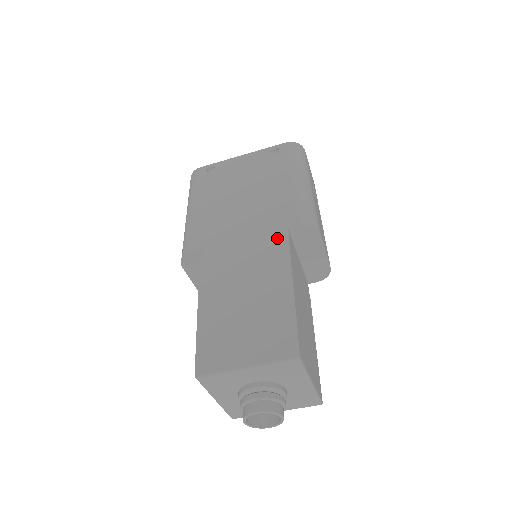
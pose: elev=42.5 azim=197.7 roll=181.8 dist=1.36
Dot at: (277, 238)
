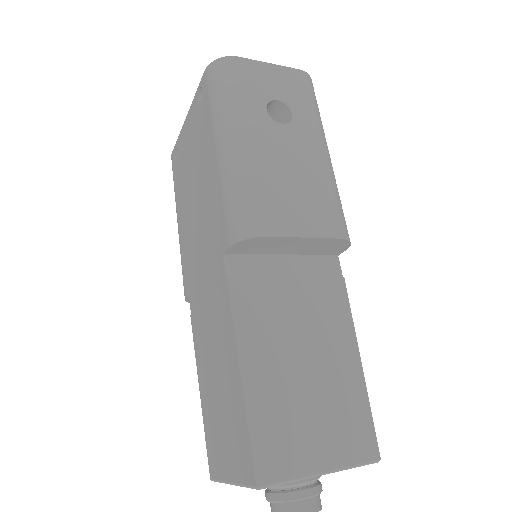
Dot at: (220, 275)
